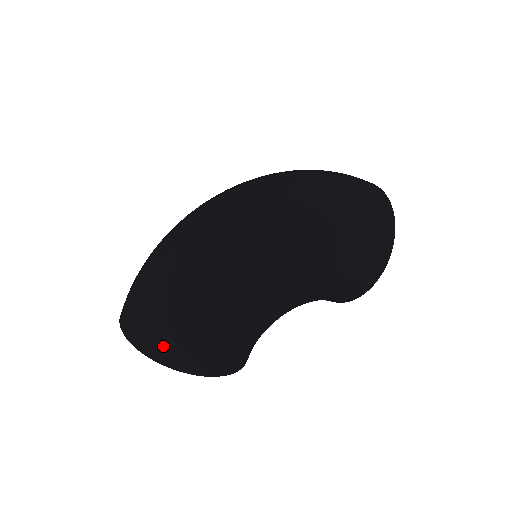
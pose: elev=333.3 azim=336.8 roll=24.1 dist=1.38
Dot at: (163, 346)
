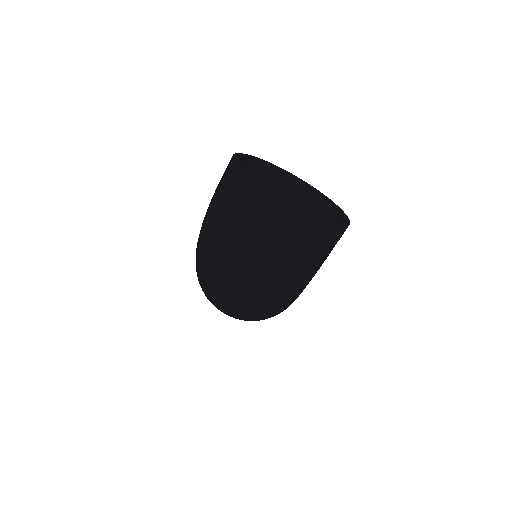
Dot at: occluded
